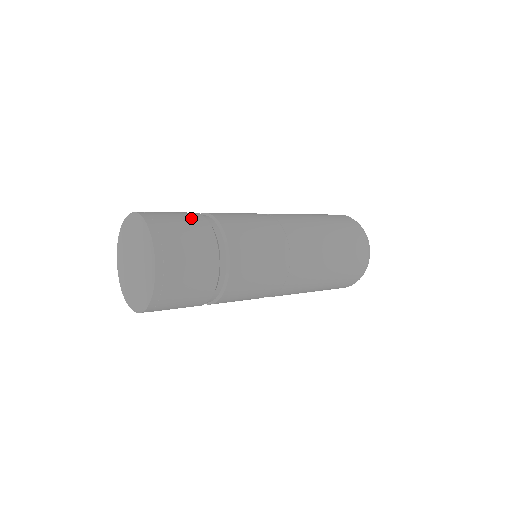
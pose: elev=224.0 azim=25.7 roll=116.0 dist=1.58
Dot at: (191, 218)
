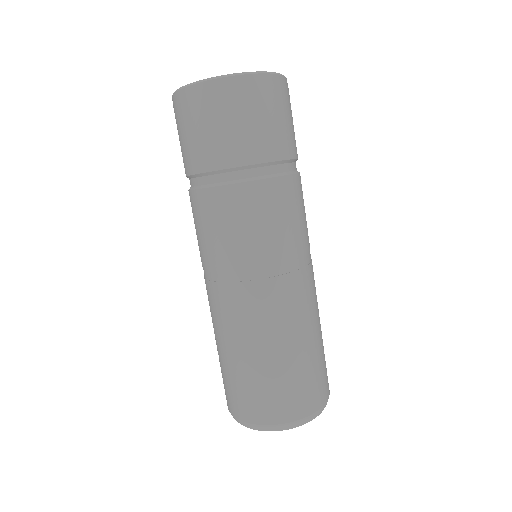
Dot at: occluded
